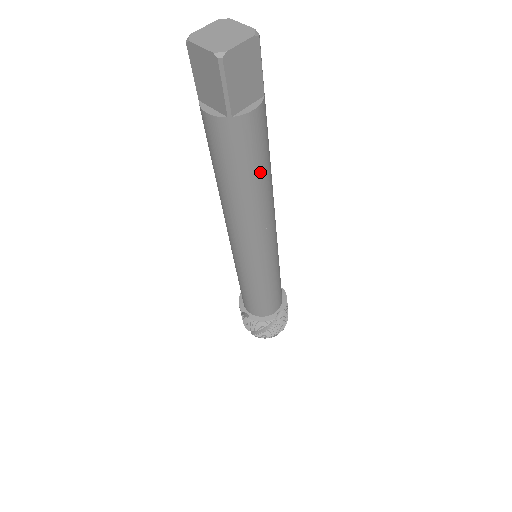
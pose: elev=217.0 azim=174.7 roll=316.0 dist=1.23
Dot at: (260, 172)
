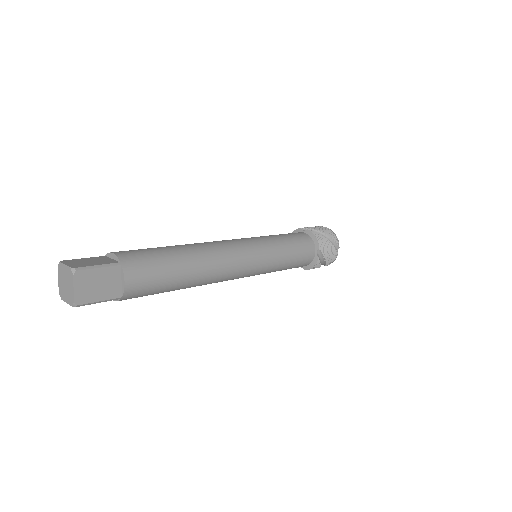
Dot at: occluded
